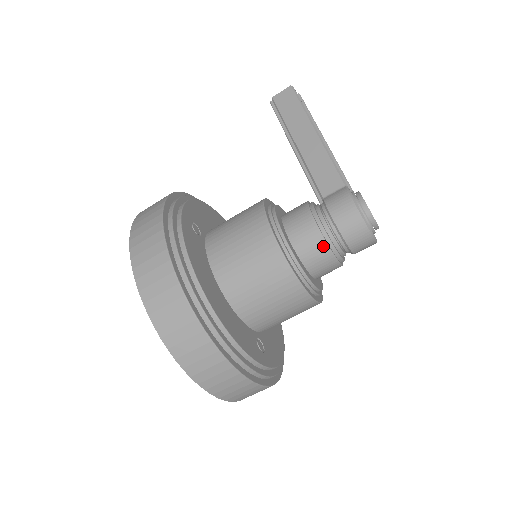
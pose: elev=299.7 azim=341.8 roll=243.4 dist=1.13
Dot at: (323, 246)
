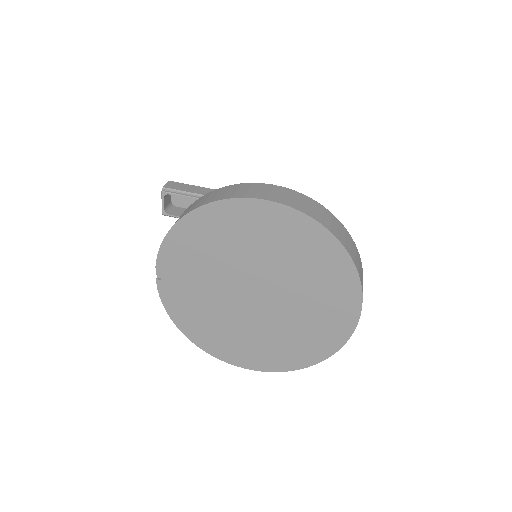
Dot at: occluded
